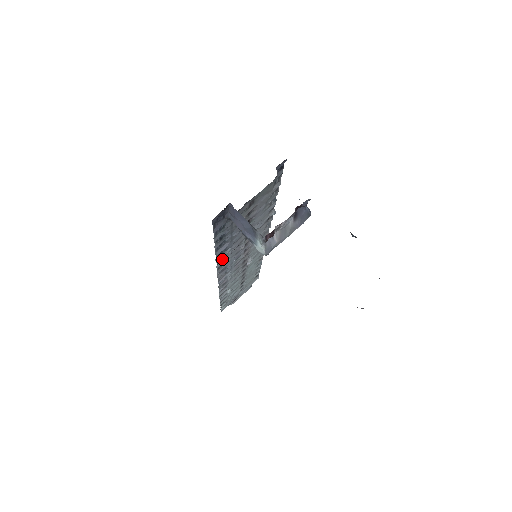
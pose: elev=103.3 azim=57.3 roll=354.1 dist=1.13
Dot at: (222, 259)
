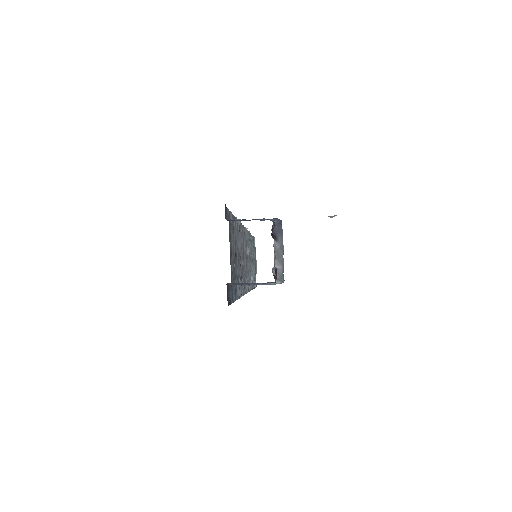
Dot at: occluded
